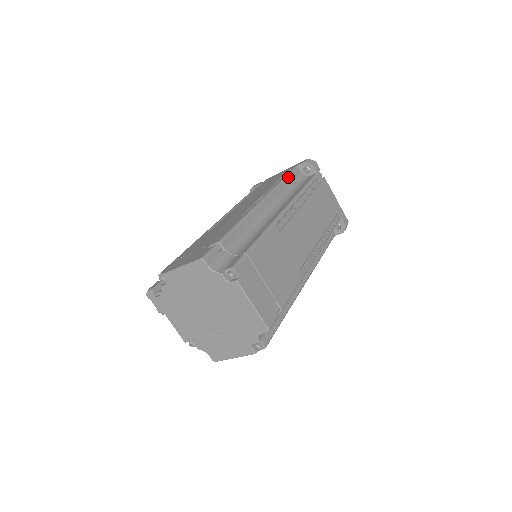
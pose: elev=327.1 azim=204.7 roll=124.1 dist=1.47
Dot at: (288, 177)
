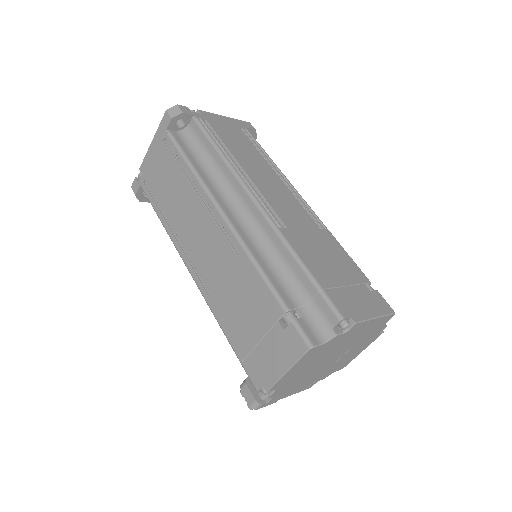
Dot at: (185, 154)
